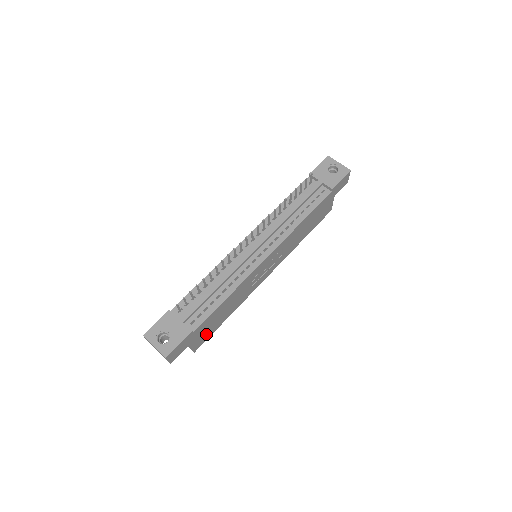
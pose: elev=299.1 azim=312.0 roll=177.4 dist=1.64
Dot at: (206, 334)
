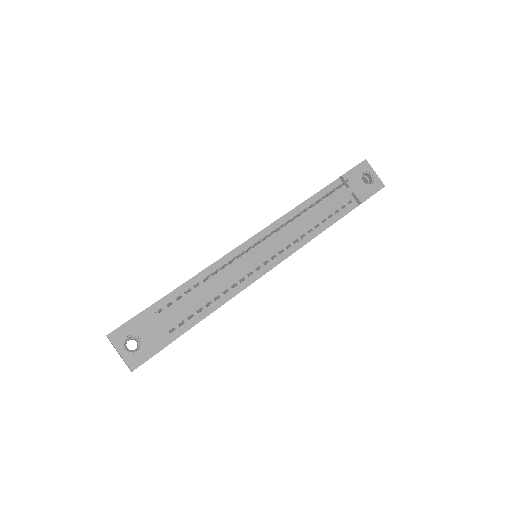
Dot at: occluded
